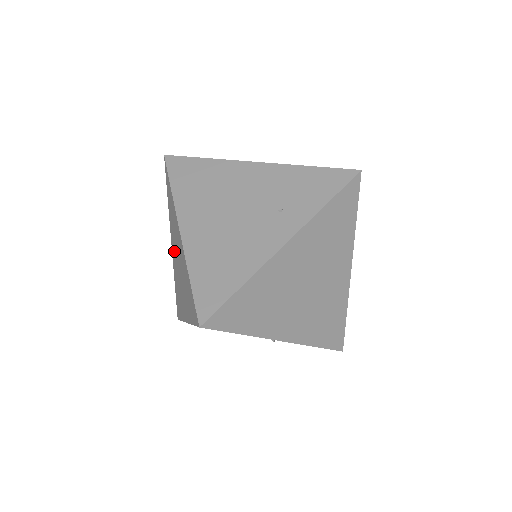
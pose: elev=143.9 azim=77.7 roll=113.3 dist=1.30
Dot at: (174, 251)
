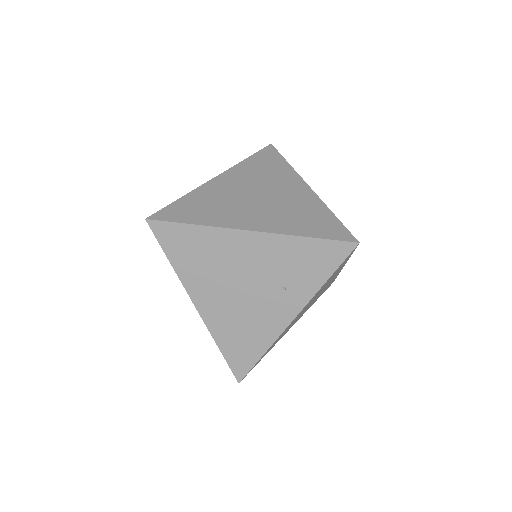
Dot at: occluded
